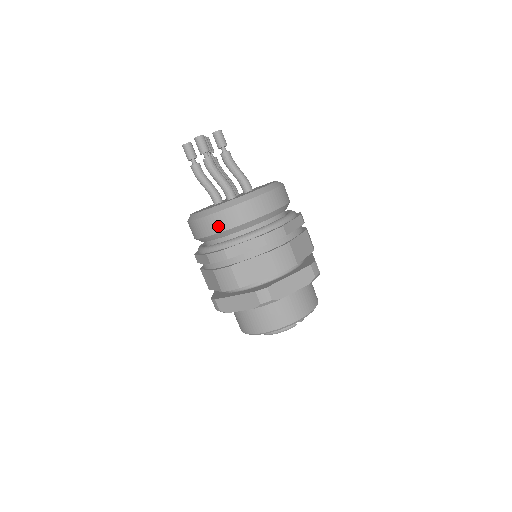
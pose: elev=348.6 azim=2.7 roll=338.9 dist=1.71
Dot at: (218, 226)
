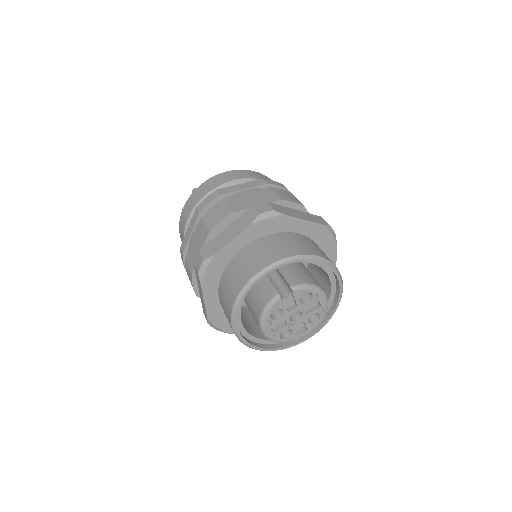
Dot at: (182, 234)
